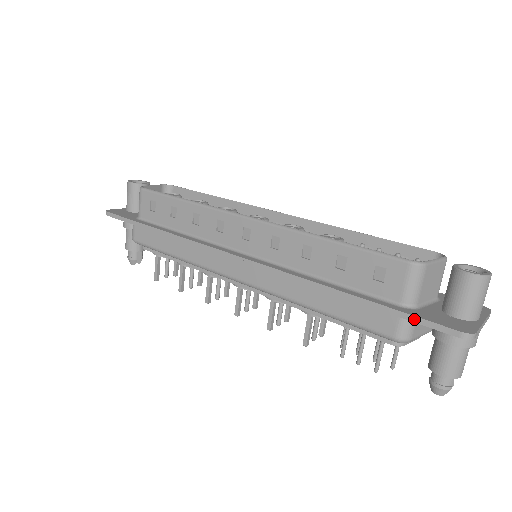
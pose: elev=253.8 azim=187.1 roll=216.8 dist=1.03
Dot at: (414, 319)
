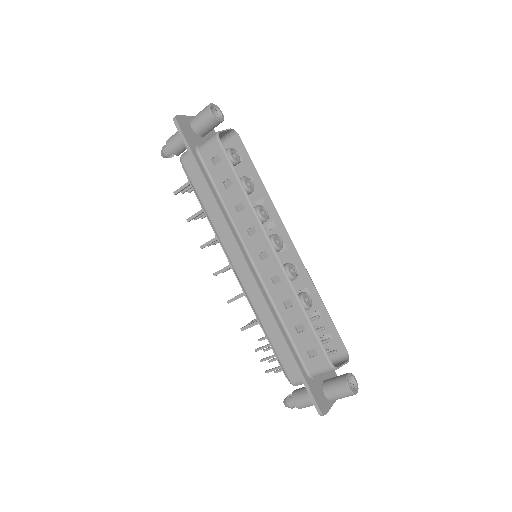
Dot at: (307, 388)
